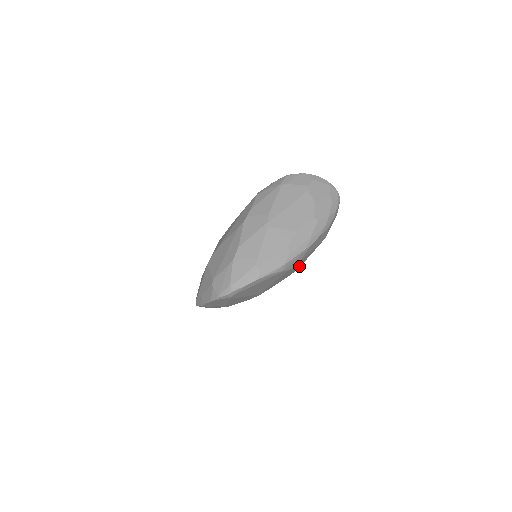
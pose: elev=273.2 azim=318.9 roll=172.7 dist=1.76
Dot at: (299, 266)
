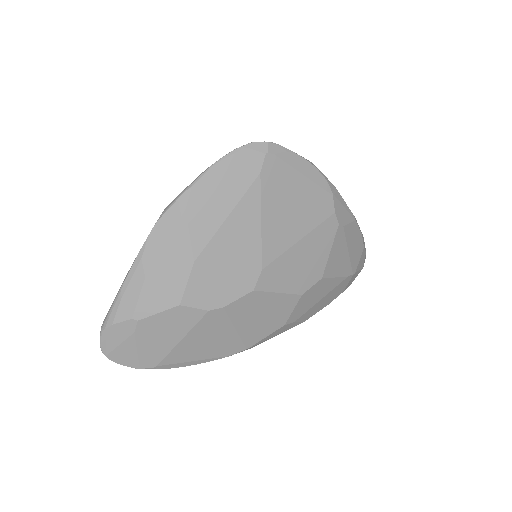
Dot at: (326, 268)
